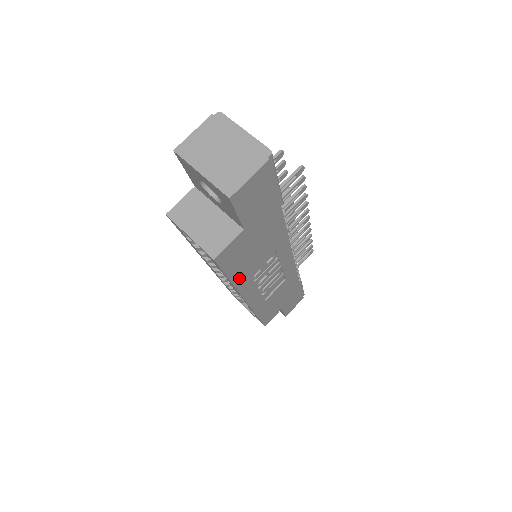
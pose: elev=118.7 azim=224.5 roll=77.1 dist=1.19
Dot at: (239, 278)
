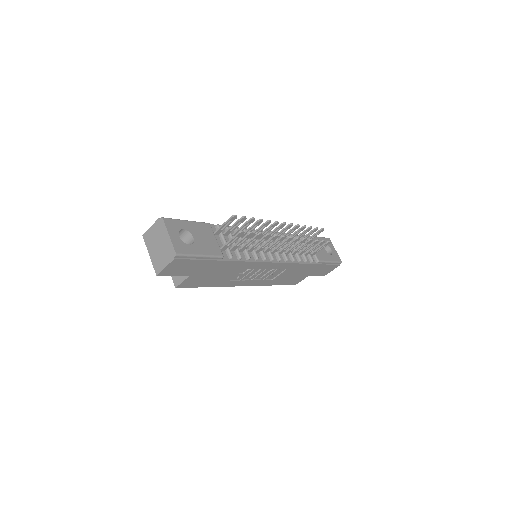
Dot at: (217, 284)
